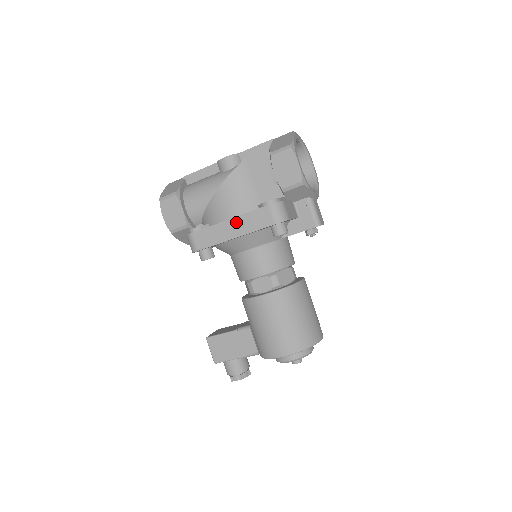
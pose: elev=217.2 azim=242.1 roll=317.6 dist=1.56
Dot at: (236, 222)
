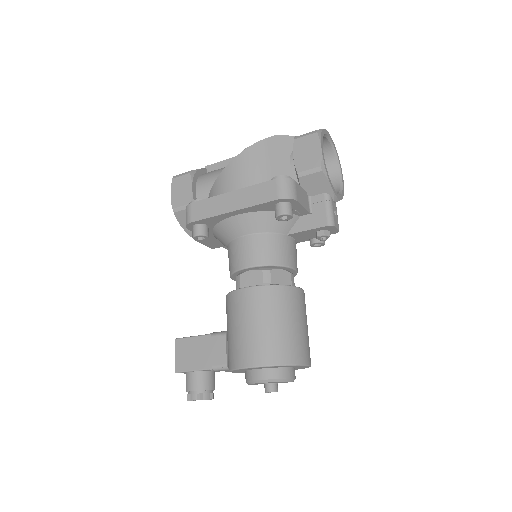
Dot at: (239, 194)
